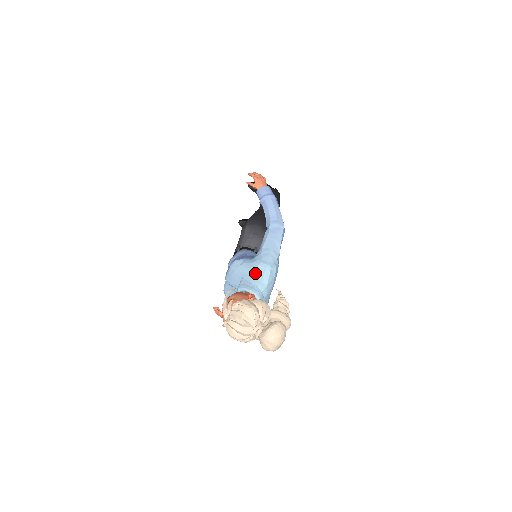
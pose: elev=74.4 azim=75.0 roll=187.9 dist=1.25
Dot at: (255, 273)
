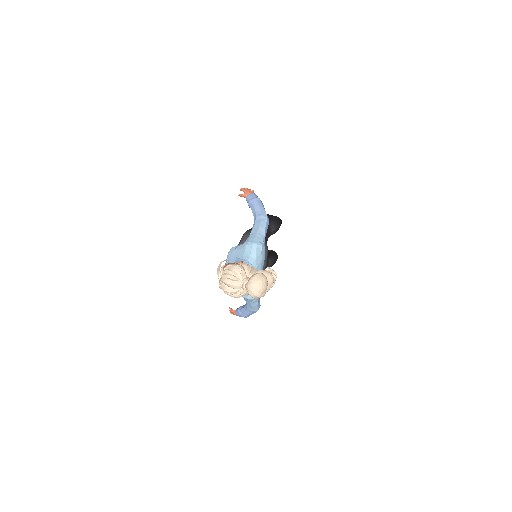
Dot at: (245, 251)
